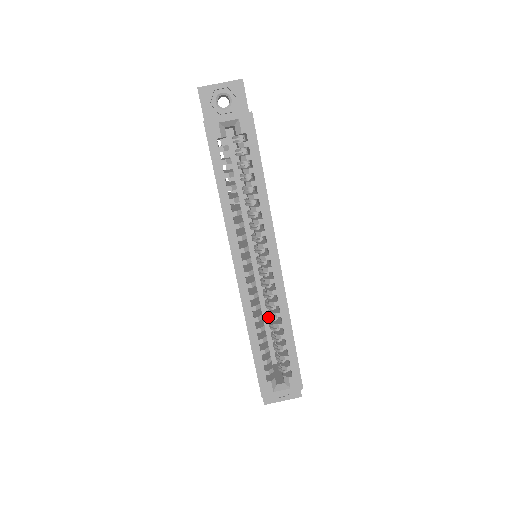
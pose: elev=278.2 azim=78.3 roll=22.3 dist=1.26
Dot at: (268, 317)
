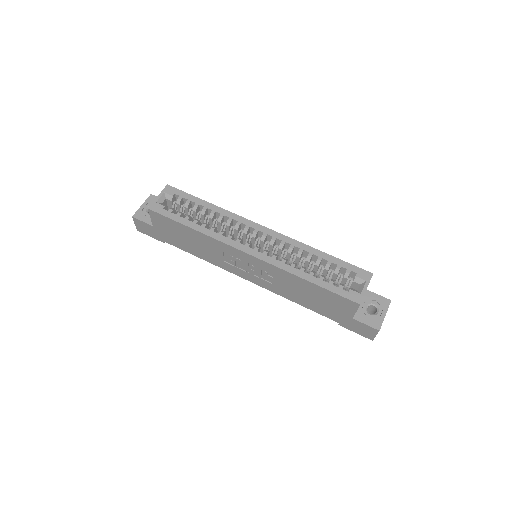
Dot at: occluded
